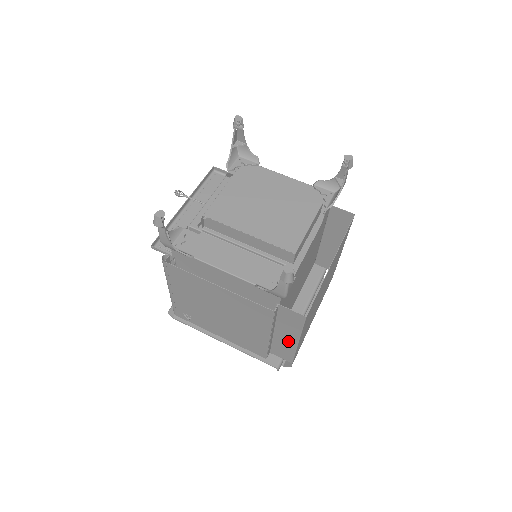
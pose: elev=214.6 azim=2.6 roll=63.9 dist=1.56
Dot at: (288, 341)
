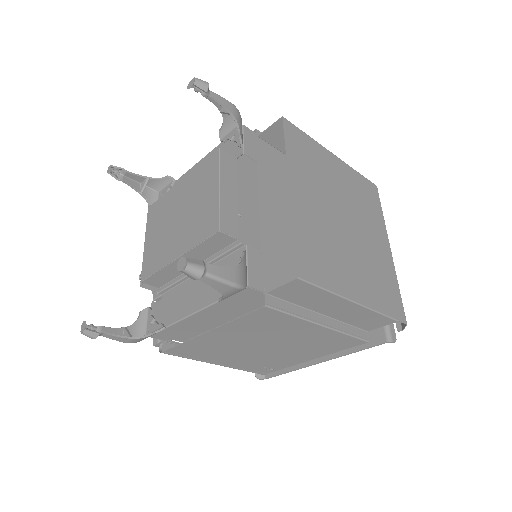
Dot at: (348, 310)
